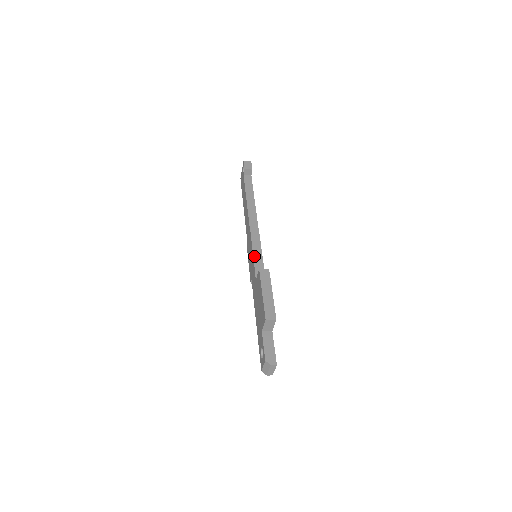
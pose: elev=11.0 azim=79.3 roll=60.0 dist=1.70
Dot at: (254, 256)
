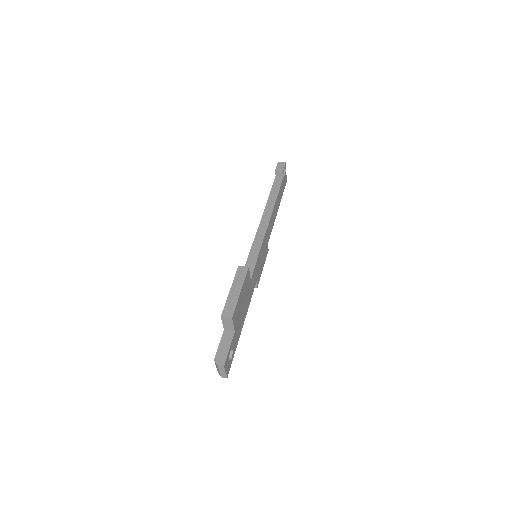
Dot at: (249, 255)
